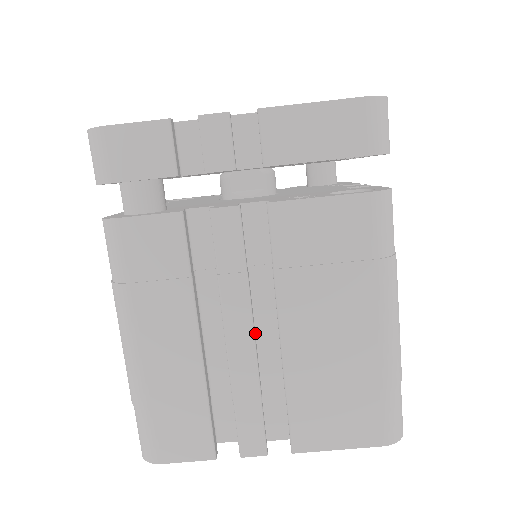
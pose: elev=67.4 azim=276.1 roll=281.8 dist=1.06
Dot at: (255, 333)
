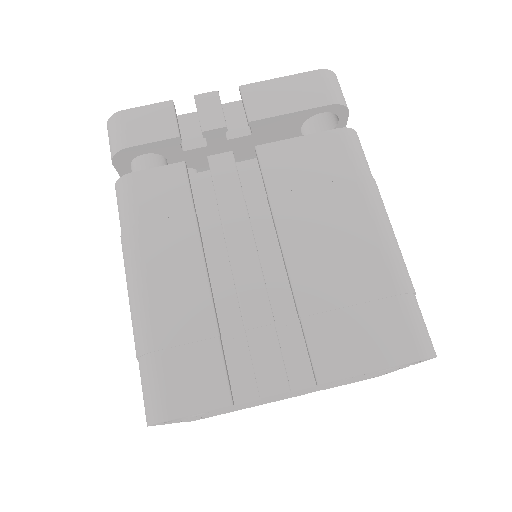
Dot at: occluded
